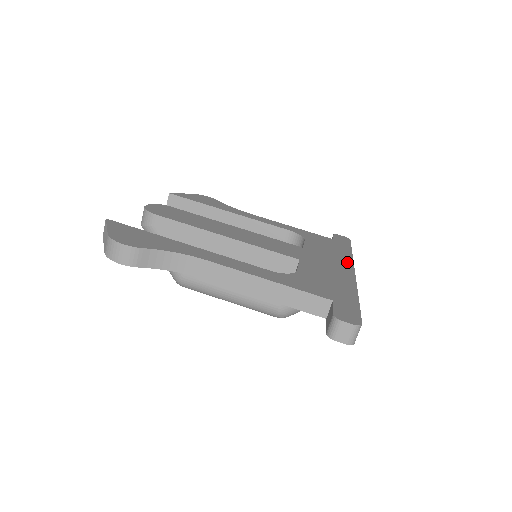
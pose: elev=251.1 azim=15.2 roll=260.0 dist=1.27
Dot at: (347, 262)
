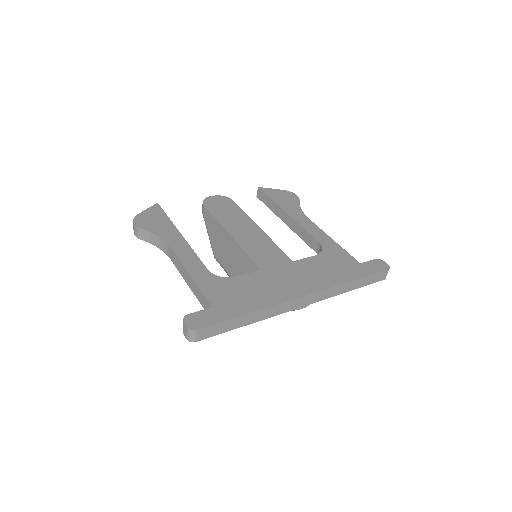
Dot at: (315, 287)
